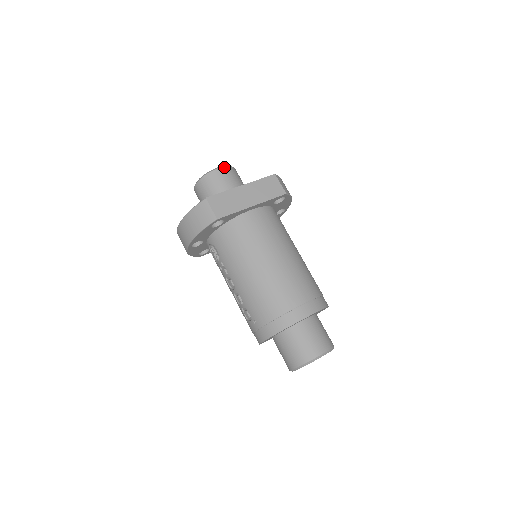
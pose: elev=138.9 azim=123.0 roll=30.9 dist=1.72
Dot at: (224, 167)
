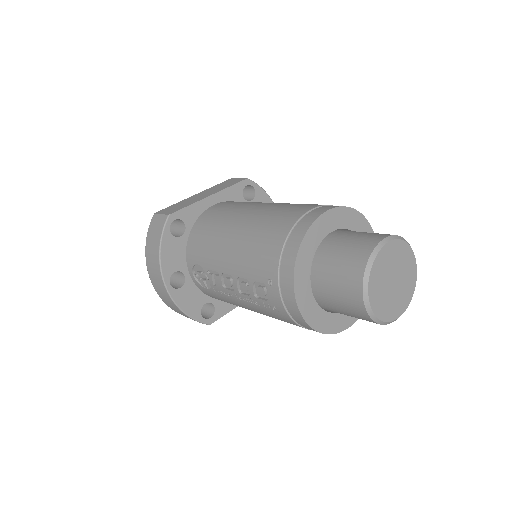
Dot at: occluded
